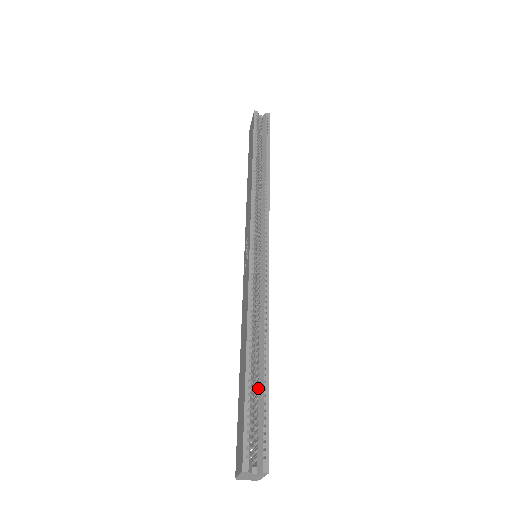
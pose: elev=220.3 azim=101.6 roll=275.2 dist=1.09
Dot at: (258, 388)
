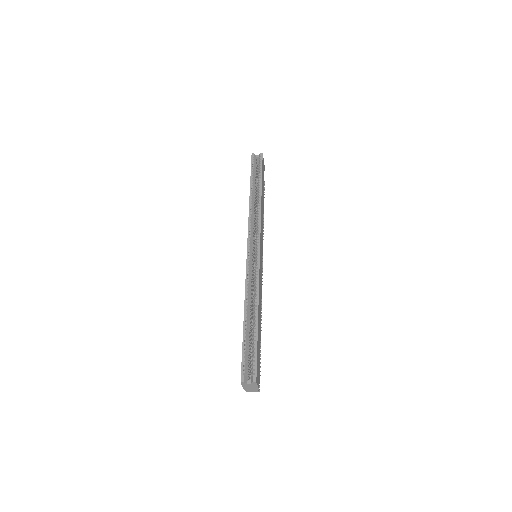
Dot at: (252, 337)
